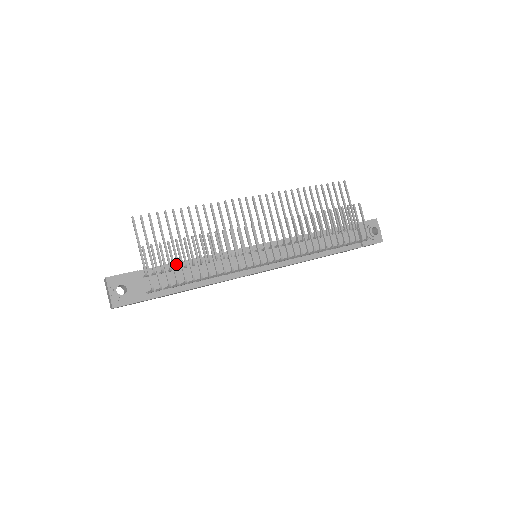
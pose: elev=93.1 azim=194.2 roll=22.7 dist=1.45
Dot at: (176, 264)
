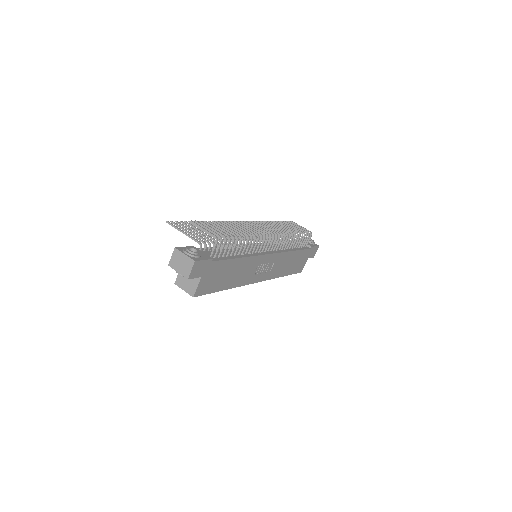
Dot at: occluded
